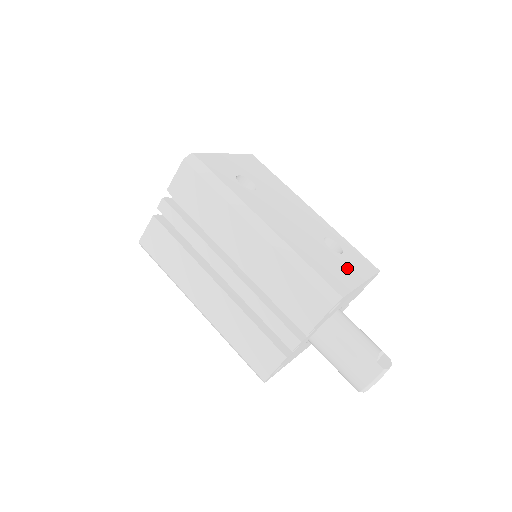
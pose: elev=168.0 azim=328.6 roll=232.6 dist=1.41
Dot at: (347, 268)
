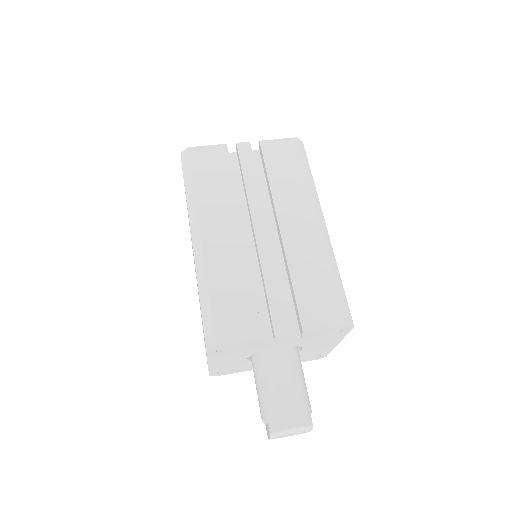
Dot at: occluded
